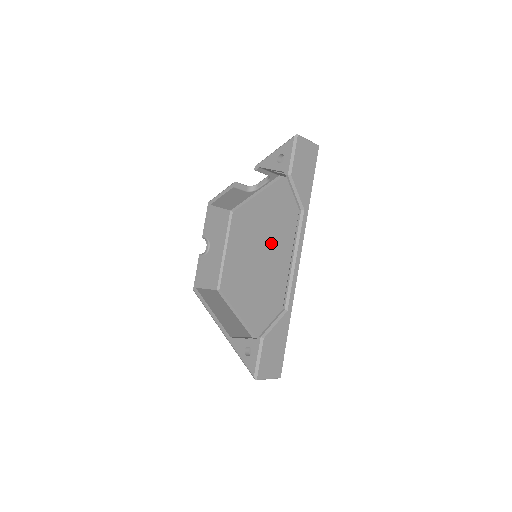
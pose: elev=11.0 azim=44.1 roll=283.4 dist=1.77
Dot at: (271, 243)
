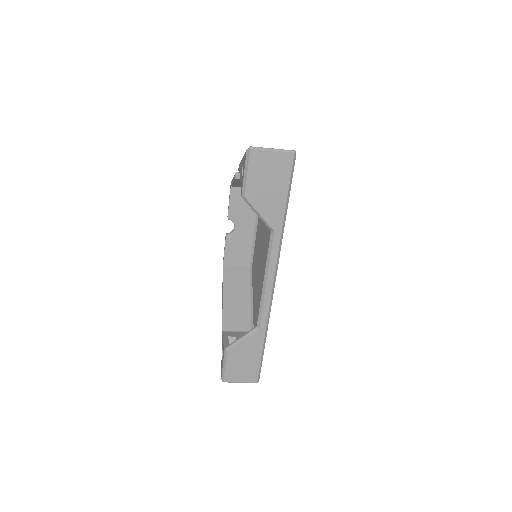
Dot at: (266, 248)
